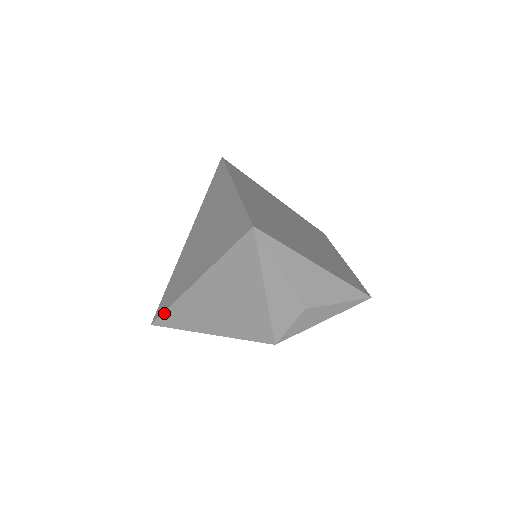
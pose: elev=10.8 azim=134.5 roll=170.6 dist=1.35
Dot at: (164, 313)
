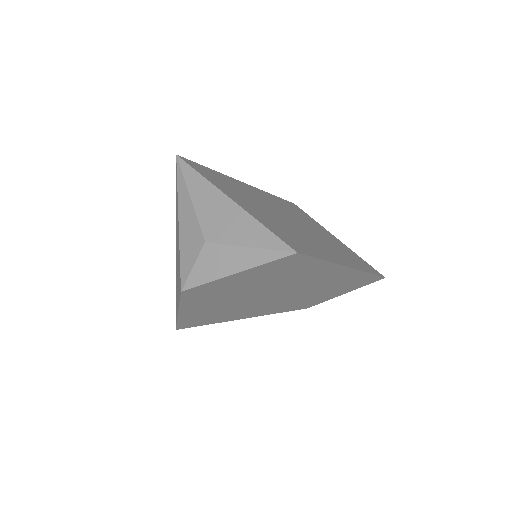
Dot at: occluded
